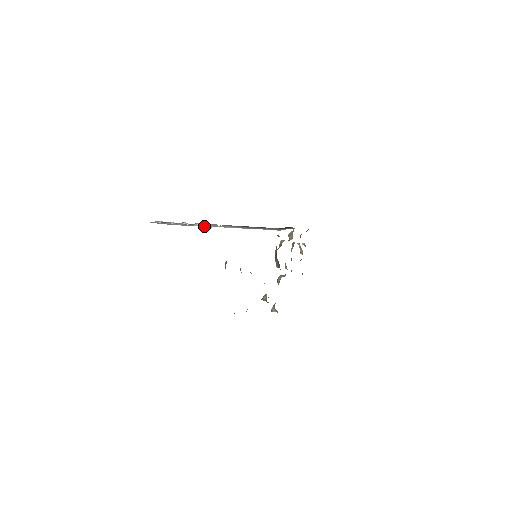
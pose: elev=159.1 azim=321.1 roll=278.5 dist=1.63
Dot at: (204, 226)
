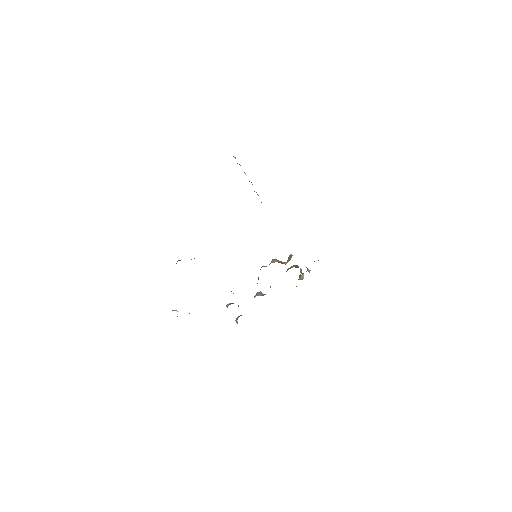
Dot at: occluded
